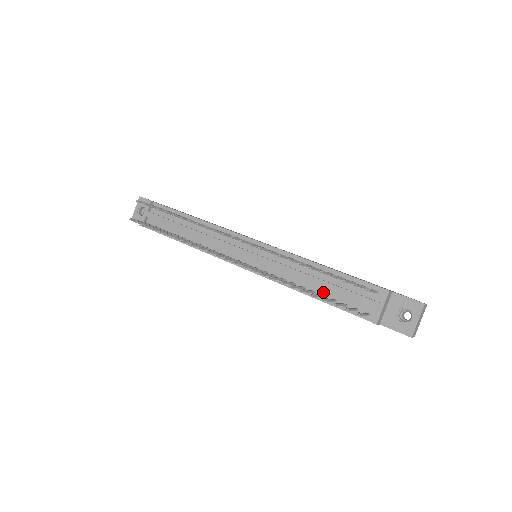
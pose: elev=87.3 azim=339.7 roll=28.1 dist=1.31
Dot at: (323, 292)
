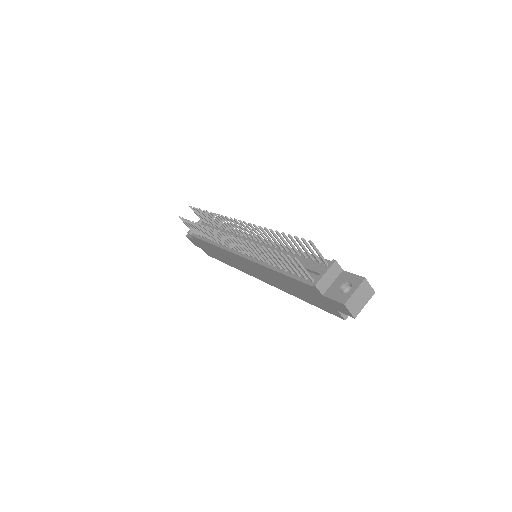
Dot at: occluded
